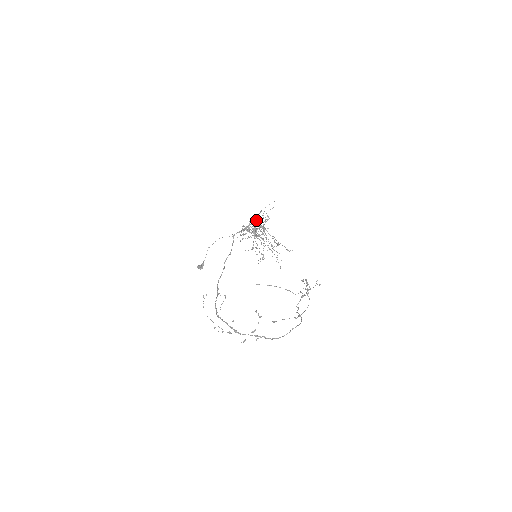
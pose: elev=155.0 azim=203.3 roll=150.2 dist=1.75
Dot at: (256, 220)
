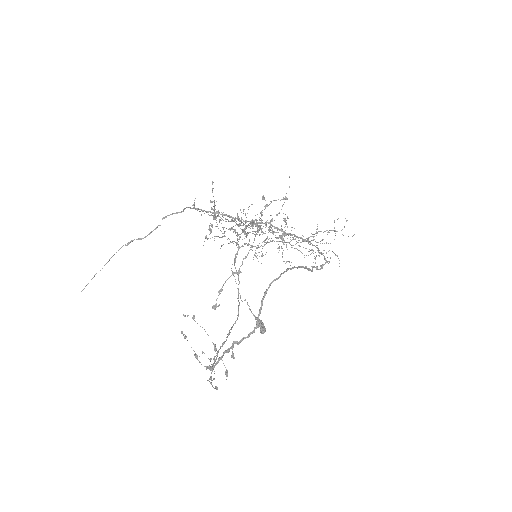
Dot at: occluded
